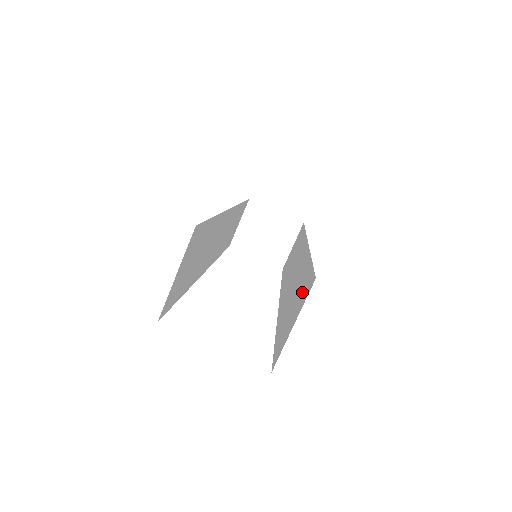
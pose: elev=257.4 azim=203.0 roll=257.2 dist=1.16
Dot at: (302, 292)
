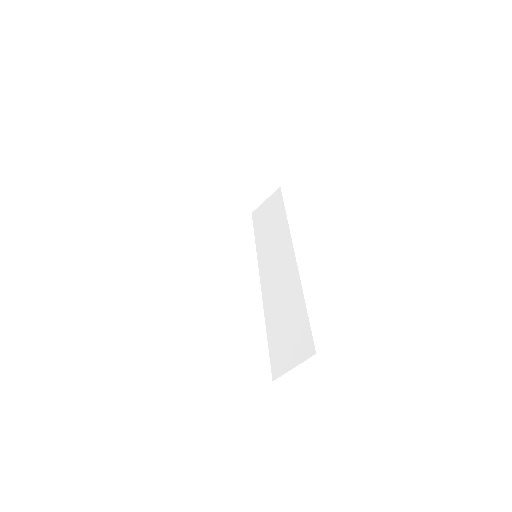
Dot at: (300, 340)
